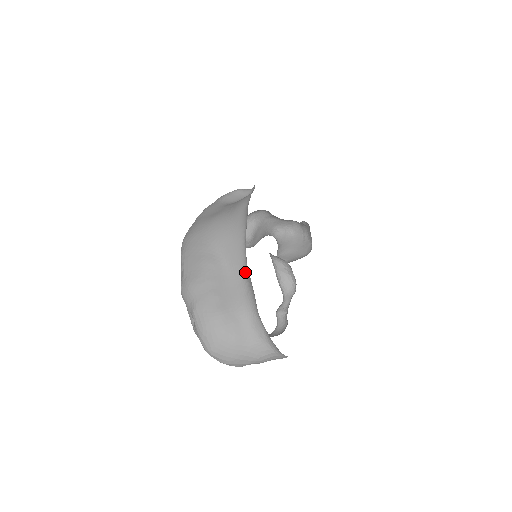
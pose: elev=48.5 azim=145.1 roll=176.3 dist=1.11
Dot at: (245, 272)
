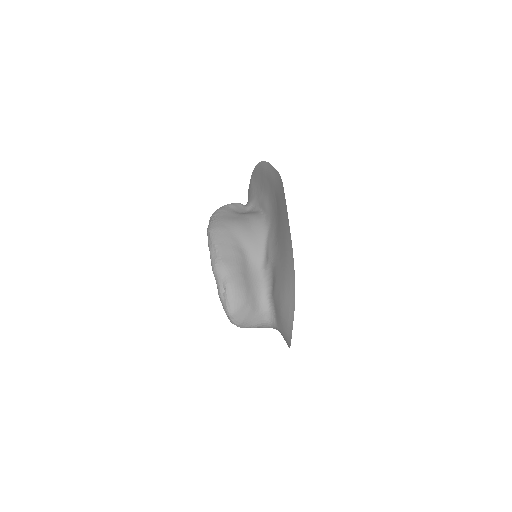
Dot at: (262, 266)
